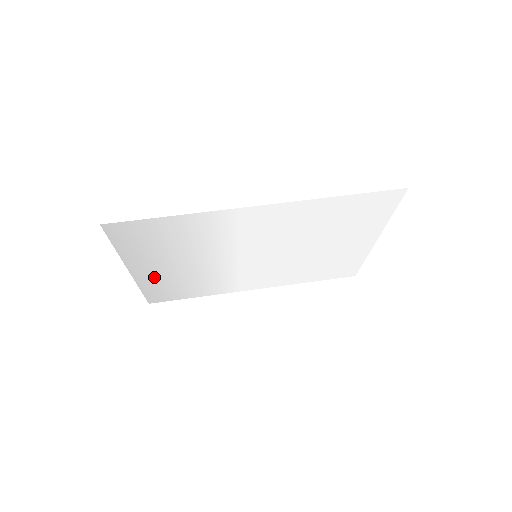
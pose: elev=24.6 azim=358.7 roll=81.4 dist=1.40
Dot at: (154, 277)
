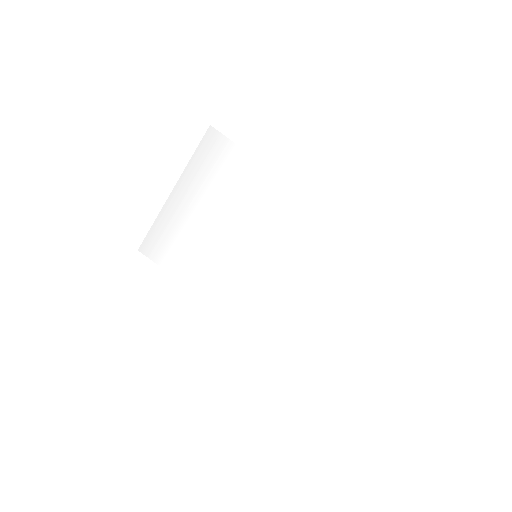
Dot at: (177, 216)
